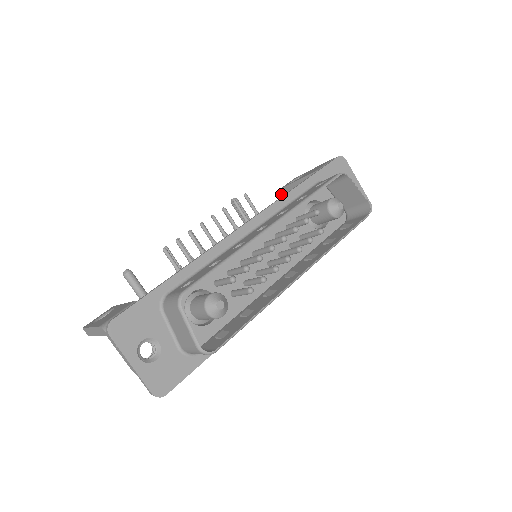
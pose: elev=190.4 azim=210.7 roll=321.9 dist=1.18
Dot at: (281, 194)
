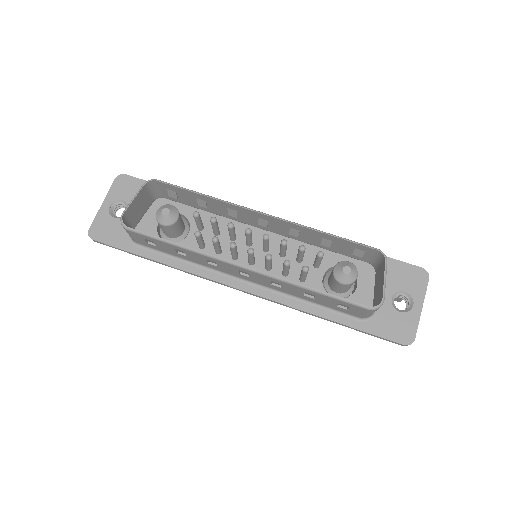
Dot at: occluded
